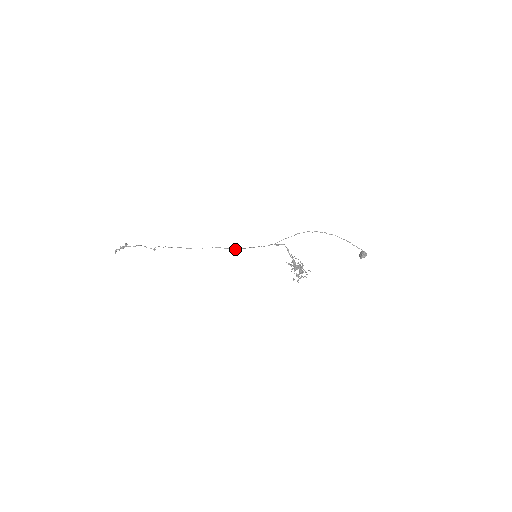
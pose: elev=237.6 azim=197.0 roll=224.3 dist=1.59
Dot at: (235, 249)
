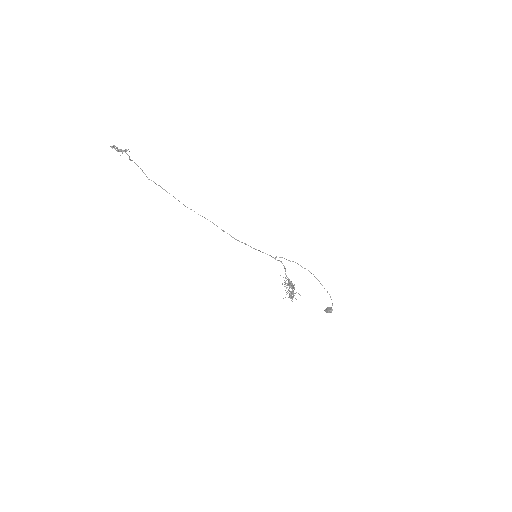
Dot at: (234, 238)
